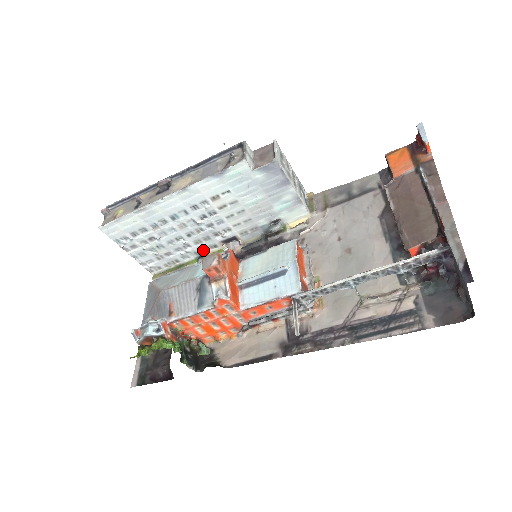
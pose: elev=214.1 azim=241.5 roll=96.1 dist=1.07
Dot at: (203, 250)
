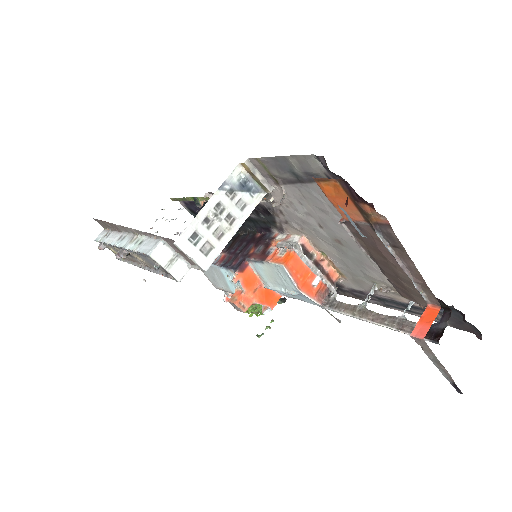
Dot at: occluded
